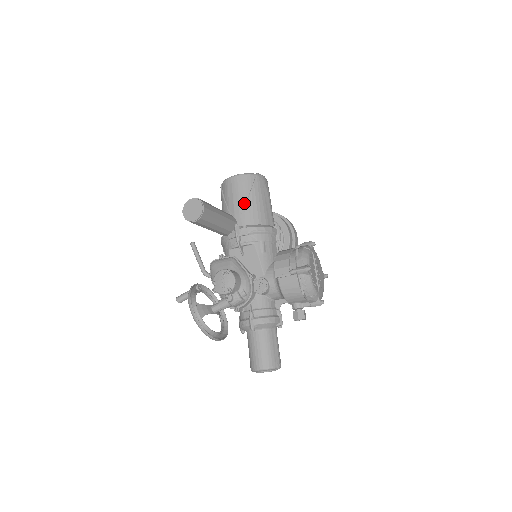
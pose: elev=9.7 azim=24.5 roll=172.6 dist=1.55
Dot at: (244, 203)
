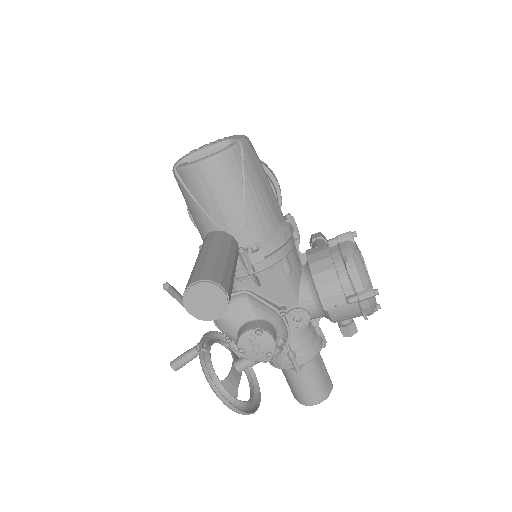
Dot at: (240, 207)
